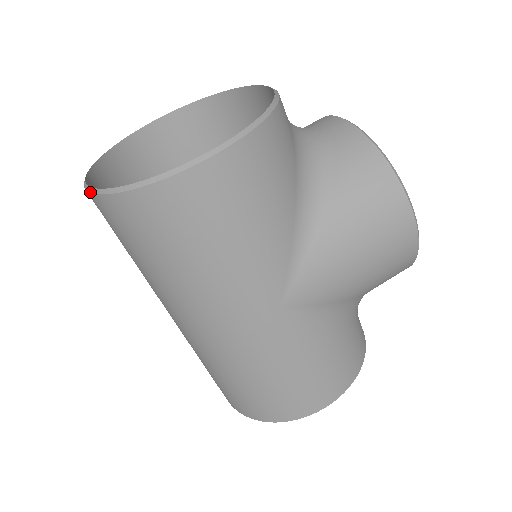
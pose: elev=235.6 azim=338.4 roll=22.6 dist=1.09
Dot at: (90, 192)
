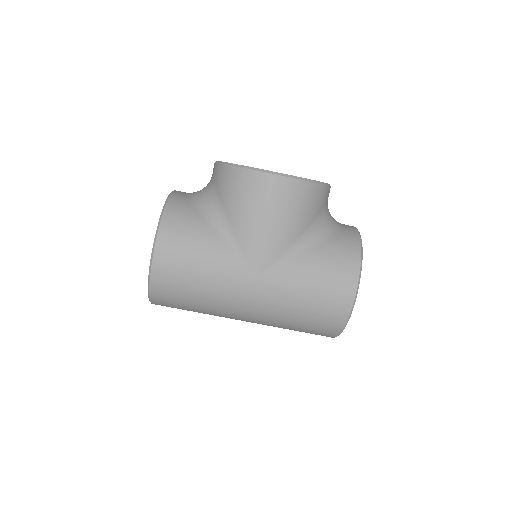
Dot at: occluded
